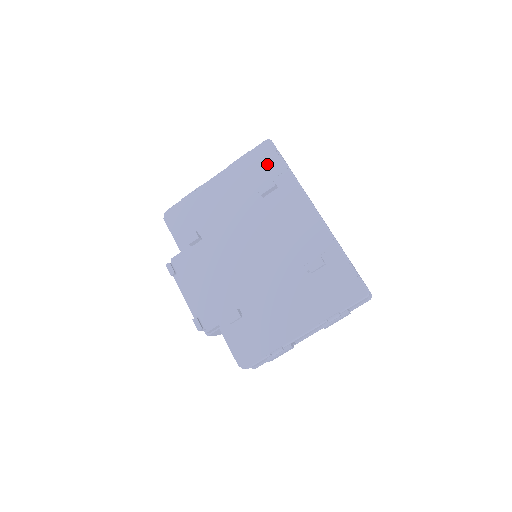
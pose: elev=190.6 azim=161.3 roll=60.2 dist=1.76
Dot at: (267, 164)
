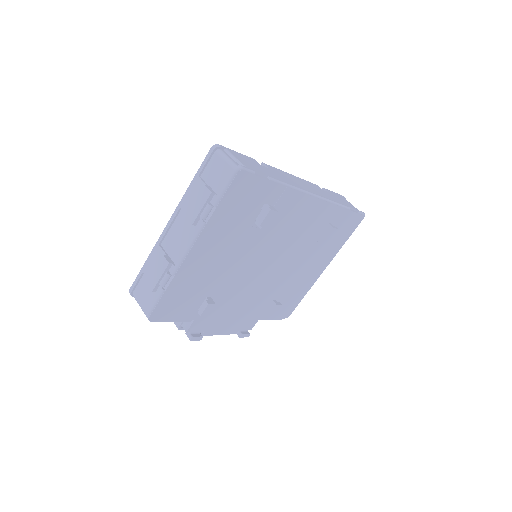
Dot at: (251, 195)
